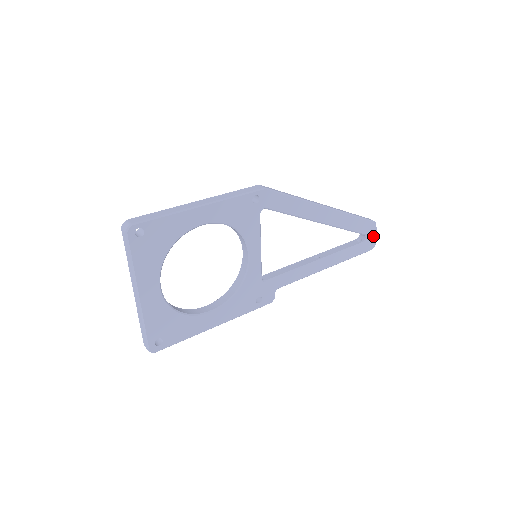
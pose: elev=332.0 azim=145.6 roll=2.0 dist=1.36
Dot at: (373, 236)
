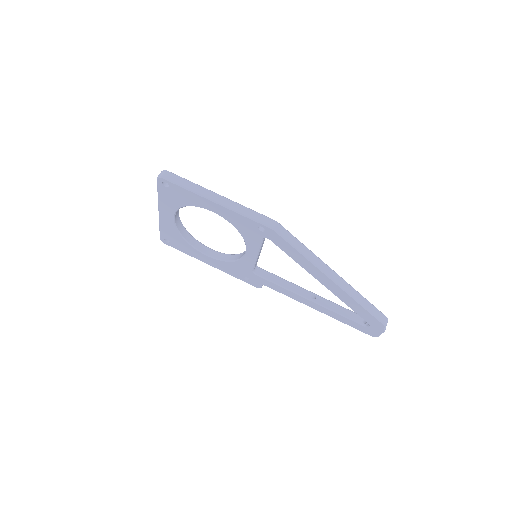
Dot at: (378, 331)
